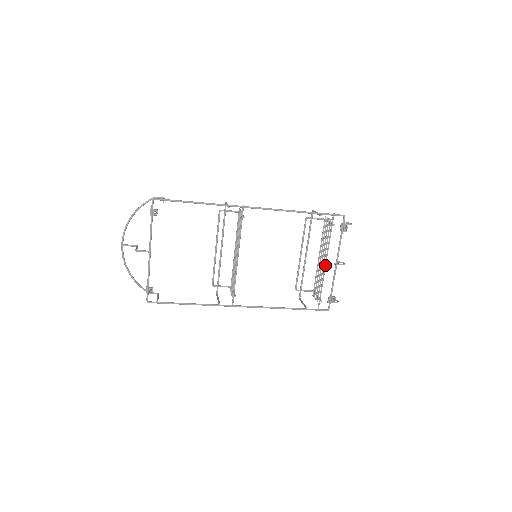
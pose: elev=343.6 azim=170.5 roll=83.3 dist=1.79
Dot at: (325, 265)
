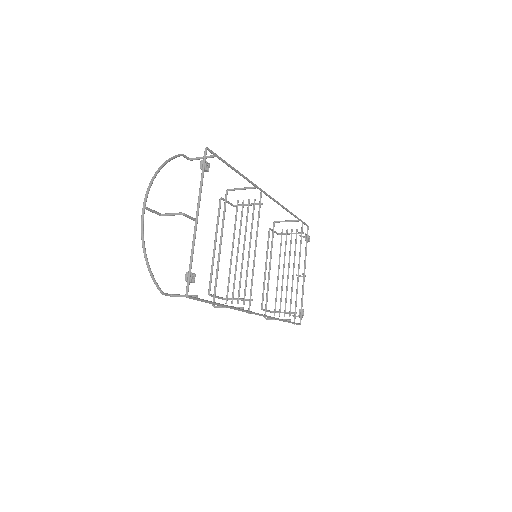
Dot at: occluded
